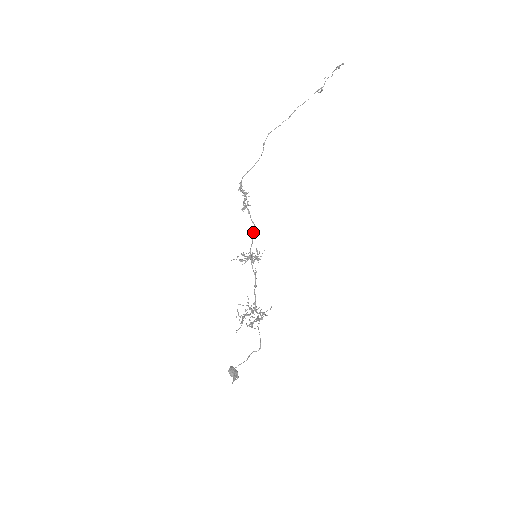
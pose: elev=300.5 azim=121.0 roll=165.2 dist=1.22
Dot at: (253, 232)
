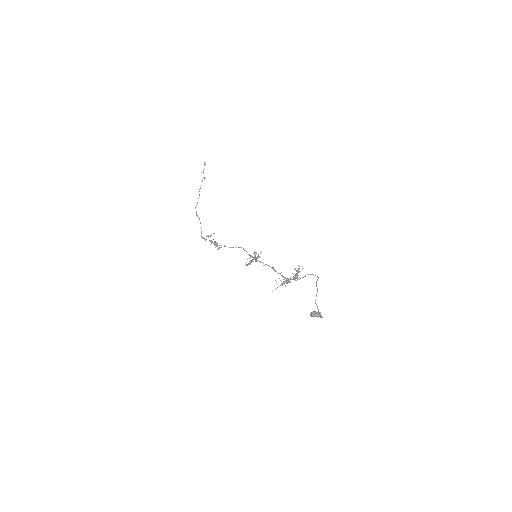
Dot at: occluded
